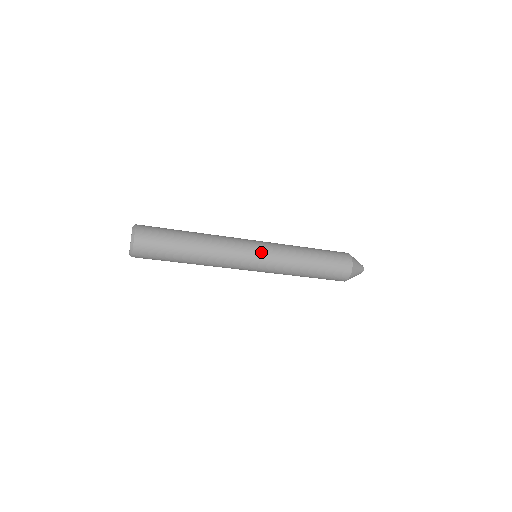
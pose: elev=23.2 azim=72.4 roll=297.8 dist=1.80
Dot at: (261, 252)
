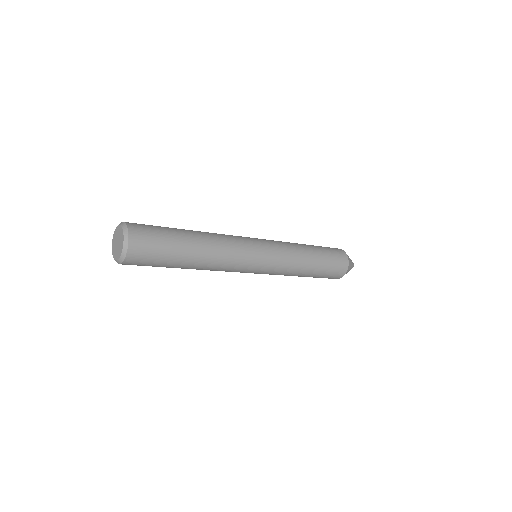
Dot at: (264, 243)
